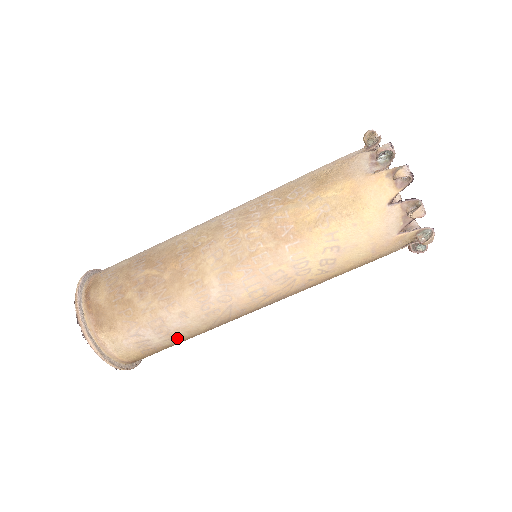
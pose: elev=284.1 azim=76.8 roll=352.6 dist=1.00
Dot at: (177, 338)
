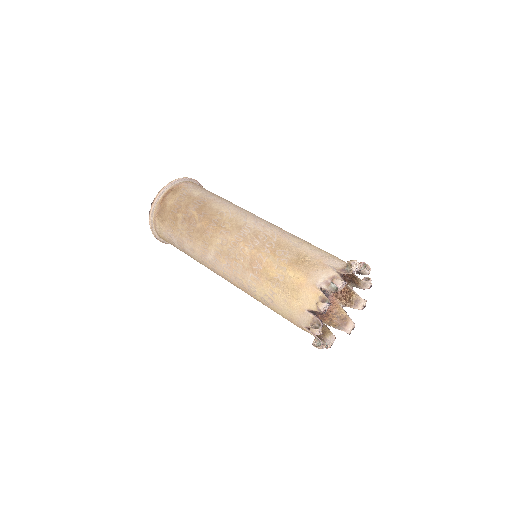
Dot at: (188, 255)
